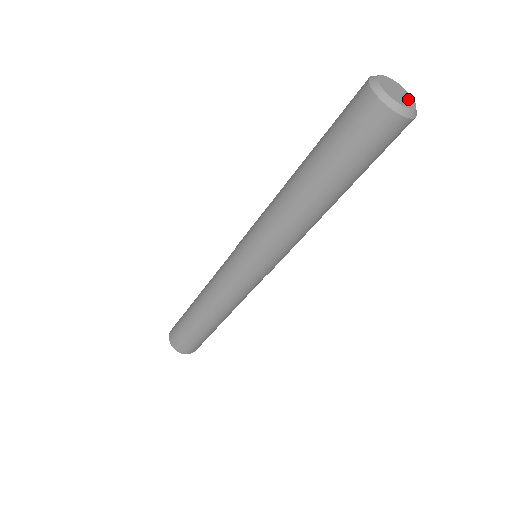
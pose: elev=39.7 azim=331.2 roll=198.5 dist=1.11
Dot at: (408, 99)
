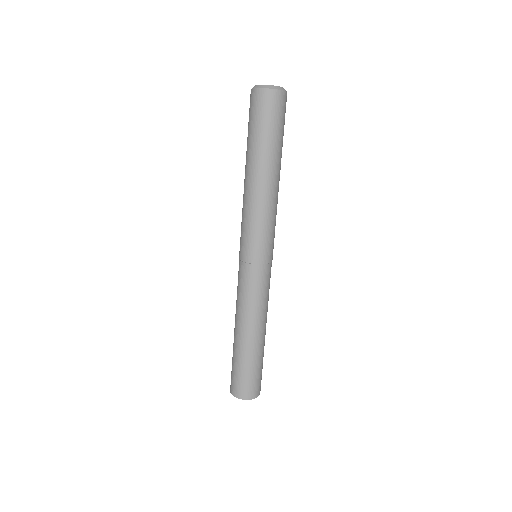
Dot at: occluded
